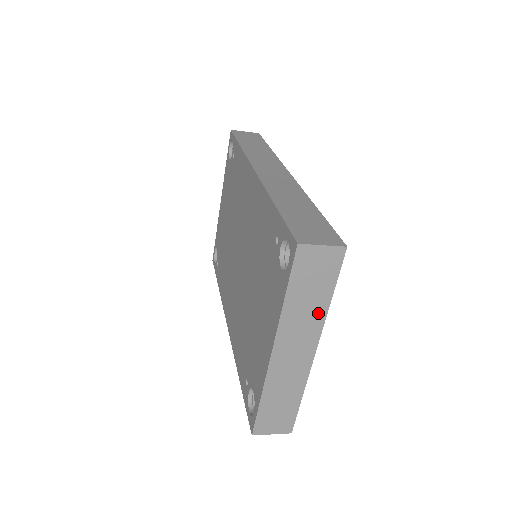
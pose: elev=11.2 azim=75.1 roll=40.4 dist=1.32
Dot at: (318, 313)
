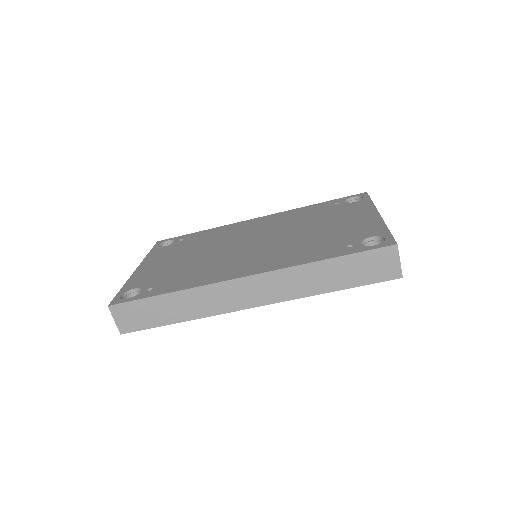
Dot at: occluded
